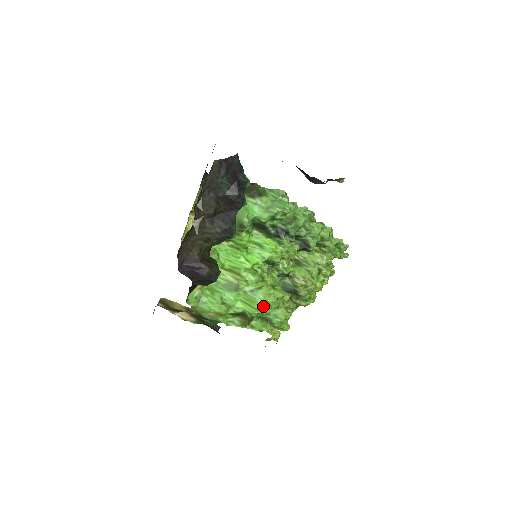
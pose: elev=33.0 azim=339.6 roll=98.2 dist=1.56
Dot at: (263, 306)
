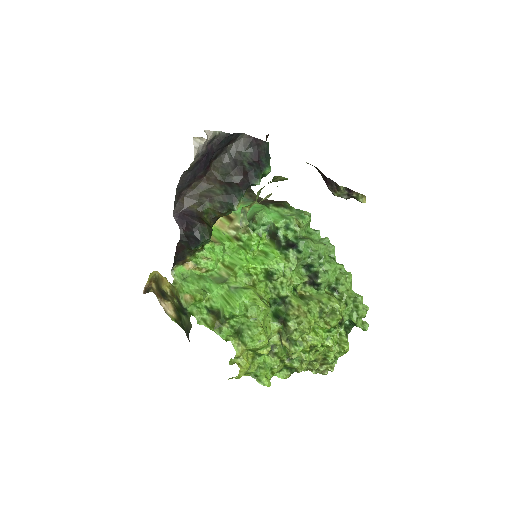
Dot at: (239, 305)
